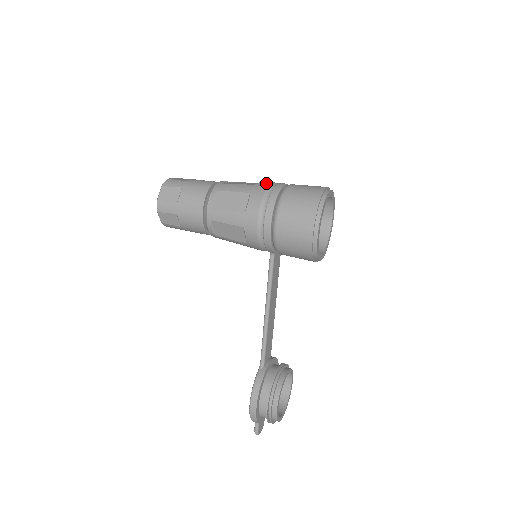
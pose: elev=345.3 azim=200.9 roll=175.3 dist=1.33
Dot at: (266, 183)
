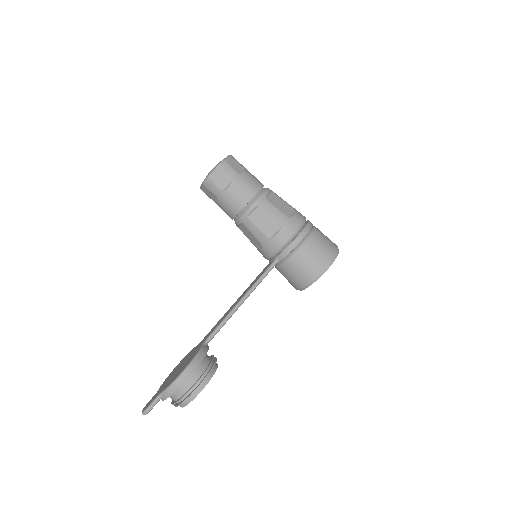
Dot at: occluded
